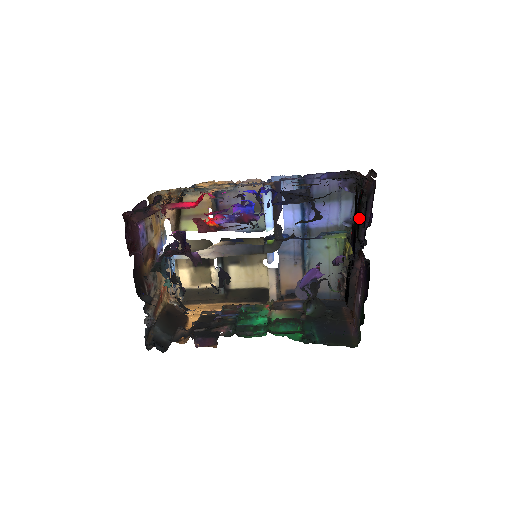
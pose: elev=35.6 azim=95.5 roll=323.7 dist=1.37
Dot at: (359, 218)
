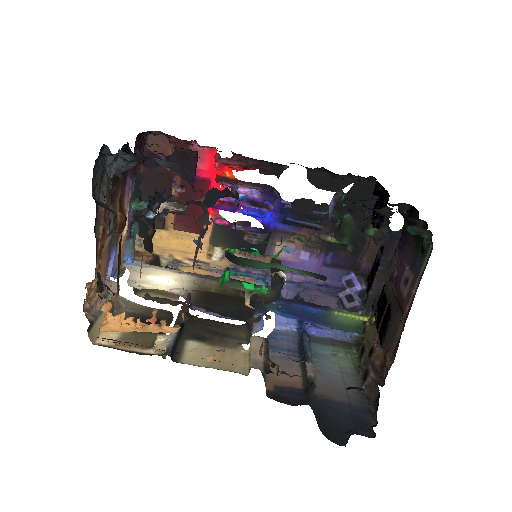
Dot at: (376, 266)
